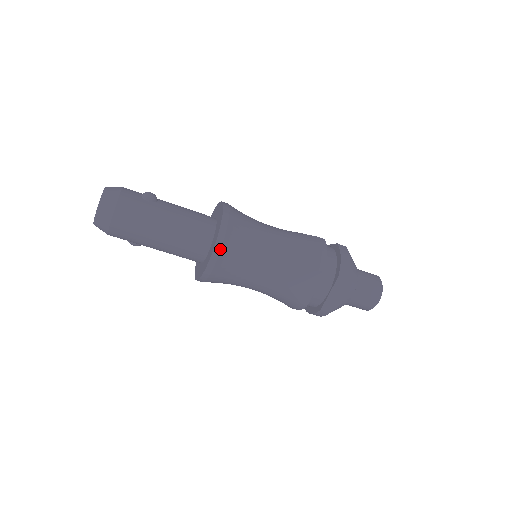
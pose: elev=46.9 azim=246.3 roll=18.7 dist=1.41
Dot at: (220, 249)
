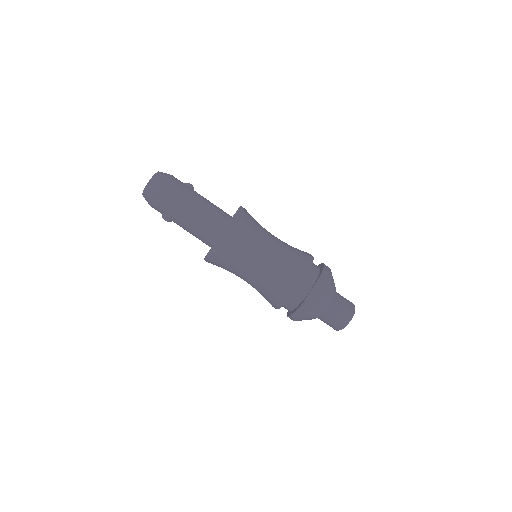
Dot at: (234, 224)
